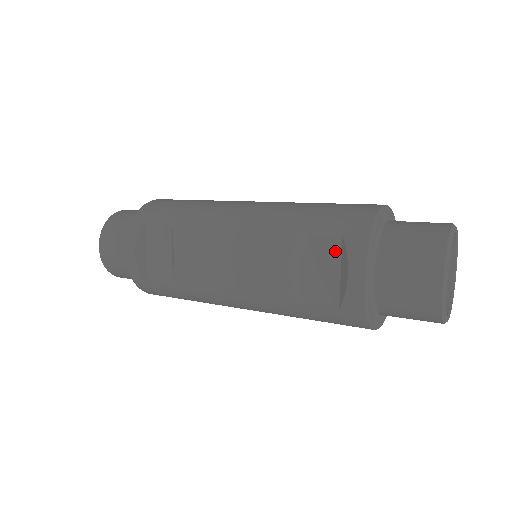
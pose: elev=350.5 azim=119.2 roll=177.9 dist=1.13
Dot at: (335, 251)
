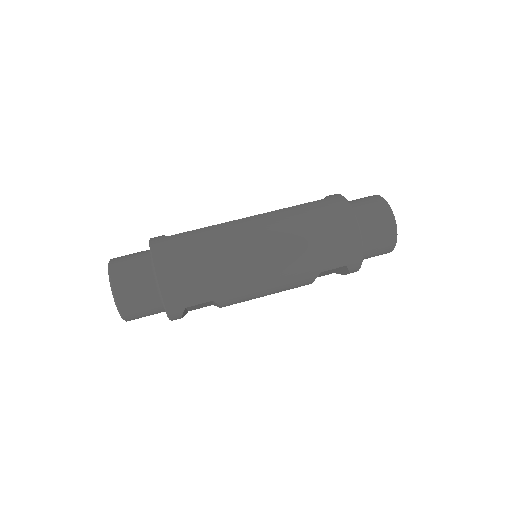
Dot at: occluded
